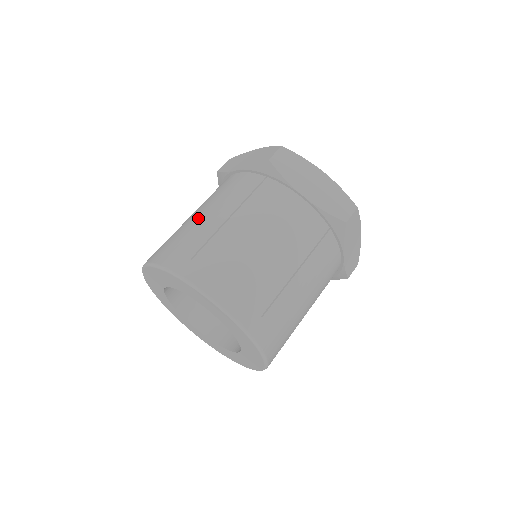
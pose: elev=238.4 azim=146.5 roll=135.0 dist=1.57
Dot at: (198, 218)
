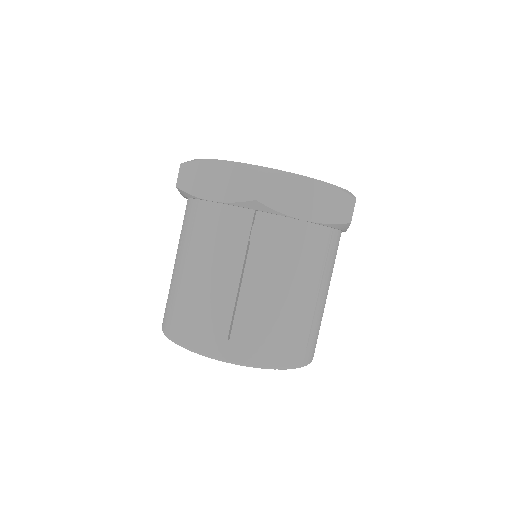
Dot at: (204, 282)
